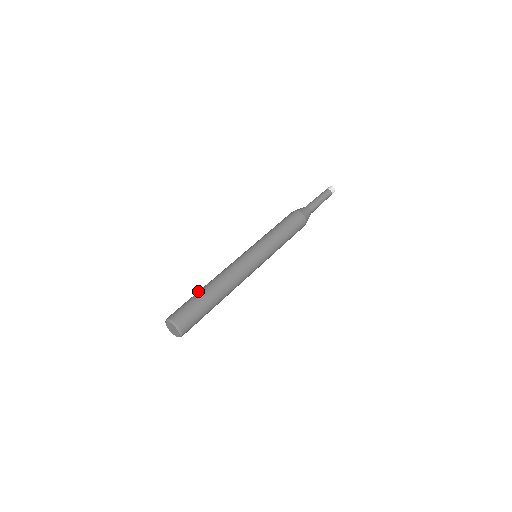
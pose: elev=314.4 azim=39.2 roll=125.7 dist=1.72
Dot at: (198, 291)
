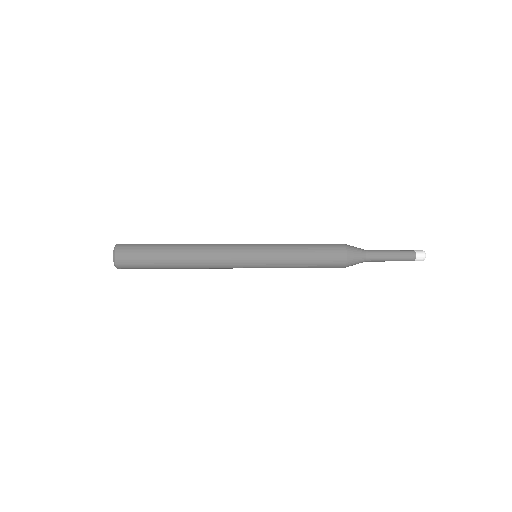
Dot at: occluded
